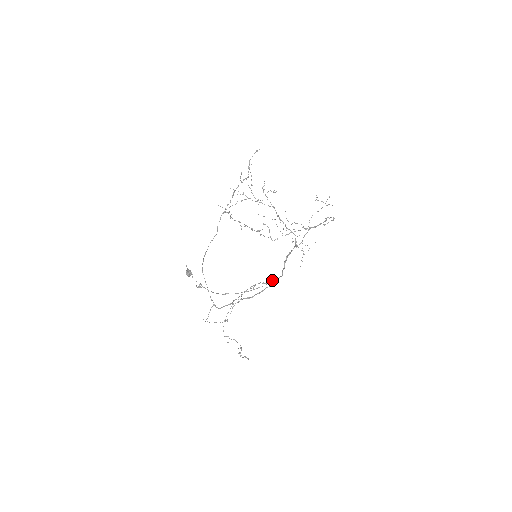
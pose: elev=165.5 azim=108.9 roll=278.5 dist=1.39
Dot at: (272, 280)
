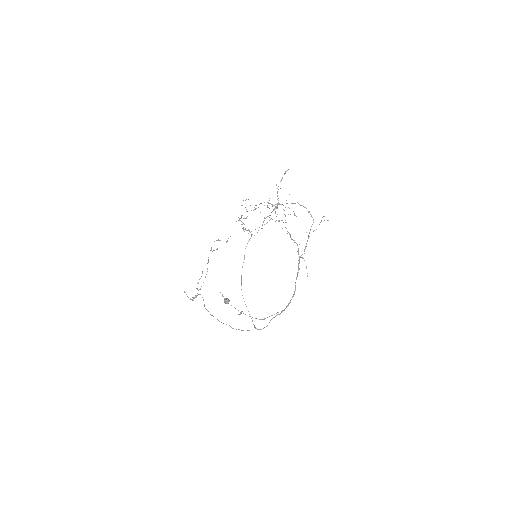
Dot at: occluded
